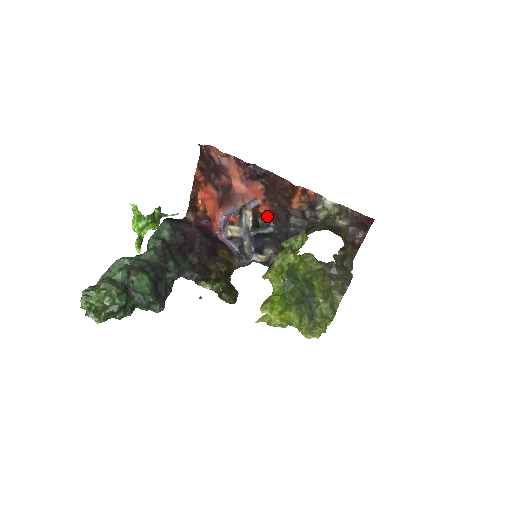
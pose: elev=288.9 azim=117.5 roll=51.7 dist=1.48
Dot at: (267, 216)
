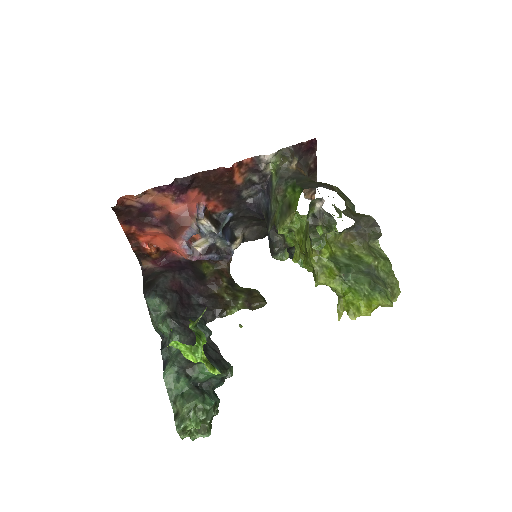
Dot at: (218, 208)
